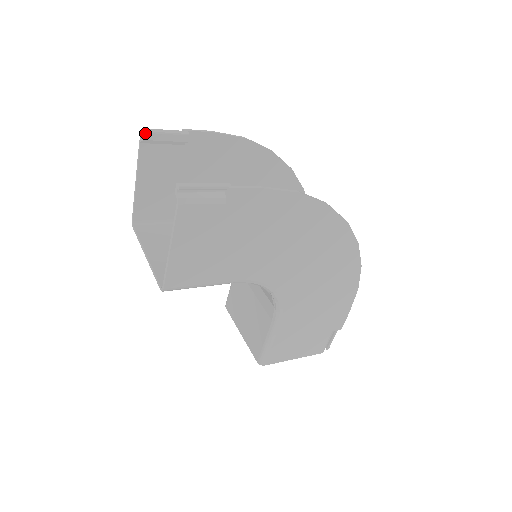
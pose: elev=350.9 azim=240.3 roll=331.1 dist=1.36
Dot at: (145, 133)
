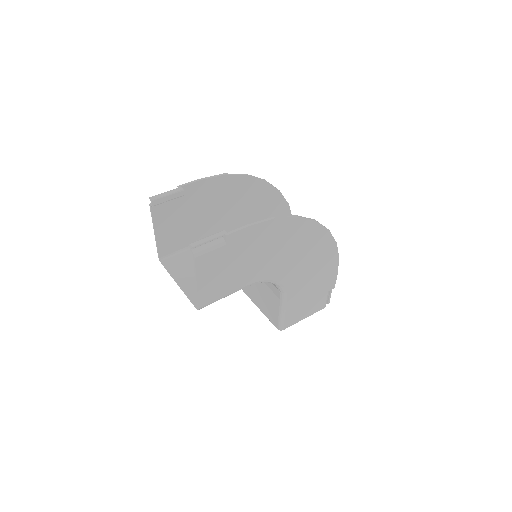
Dot at: (153, 201)
